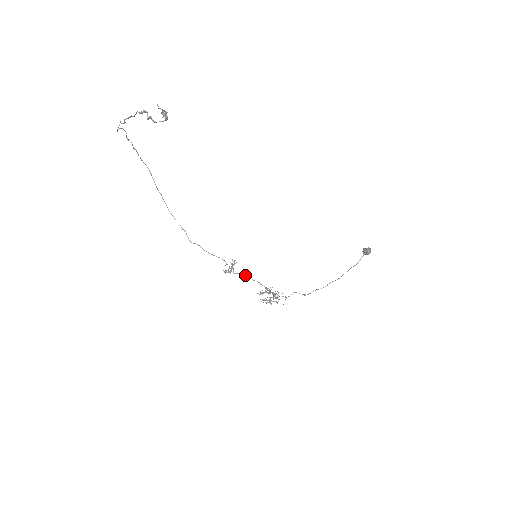
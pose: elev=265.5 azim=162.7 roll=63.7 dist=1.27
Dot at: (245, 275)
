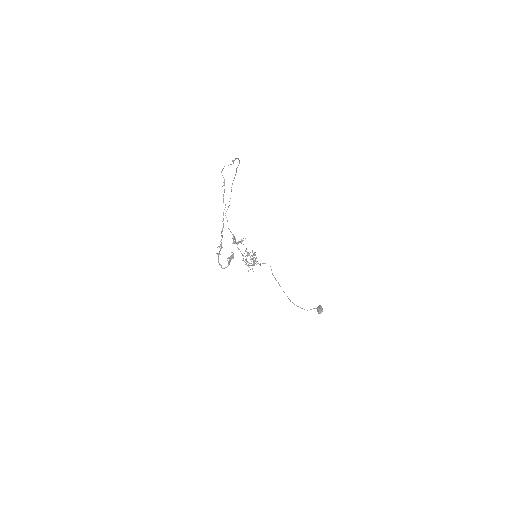
Dot at: (241, 253)
